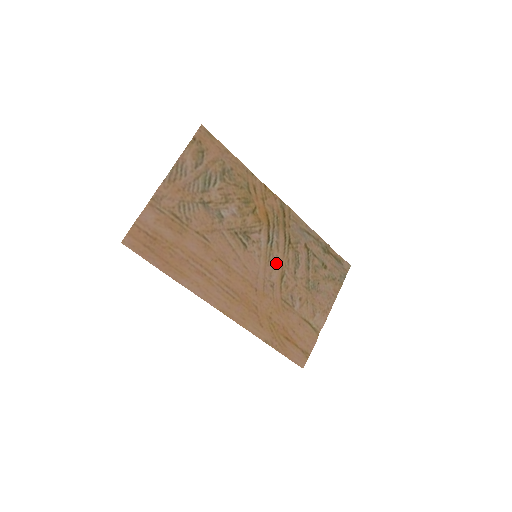
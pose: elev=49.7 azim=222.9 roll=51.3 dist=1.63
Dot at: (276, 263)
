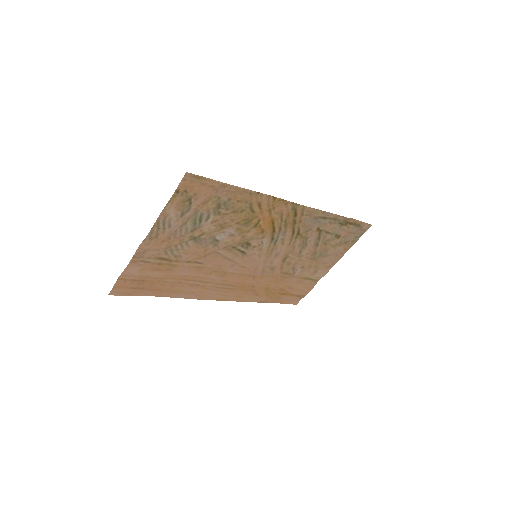
Dot at: (279, 253)
